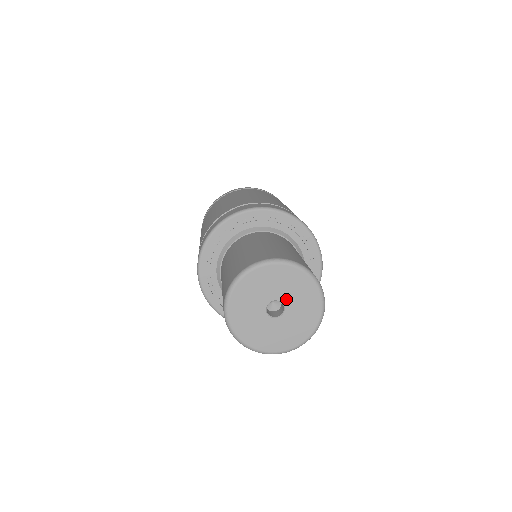
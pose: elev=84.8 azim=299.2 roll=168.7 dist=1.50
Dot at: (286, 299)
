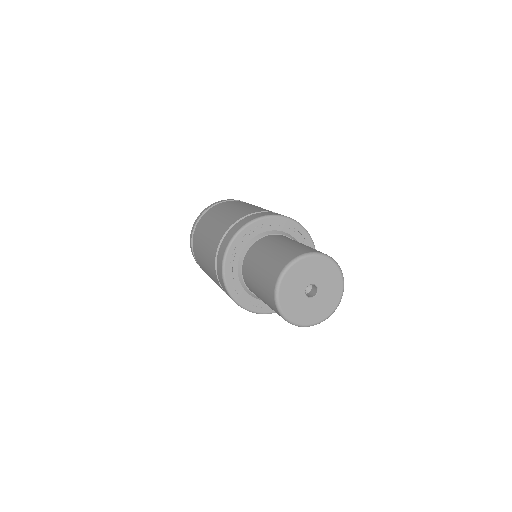
Dot at: (311, 280)
